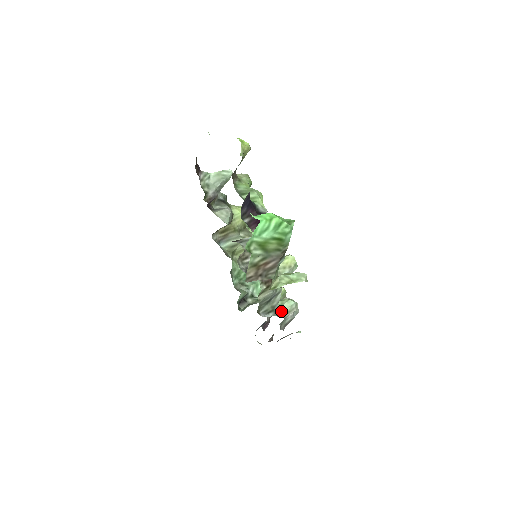
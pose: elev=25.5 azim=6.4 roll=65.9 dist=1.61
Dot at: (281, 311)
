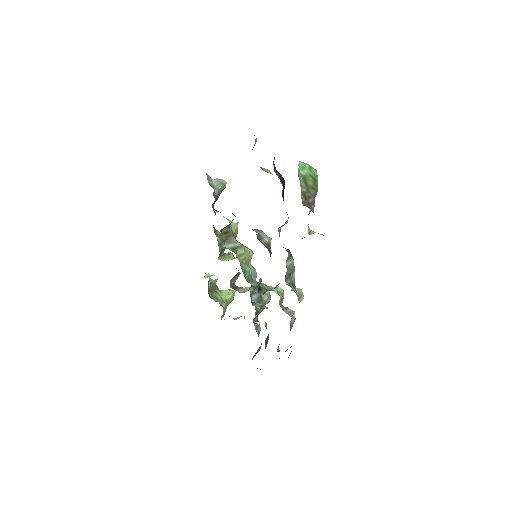
Dot at: (296, 293)
